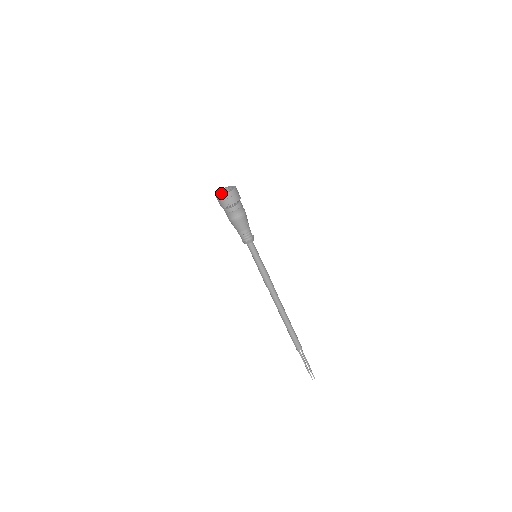
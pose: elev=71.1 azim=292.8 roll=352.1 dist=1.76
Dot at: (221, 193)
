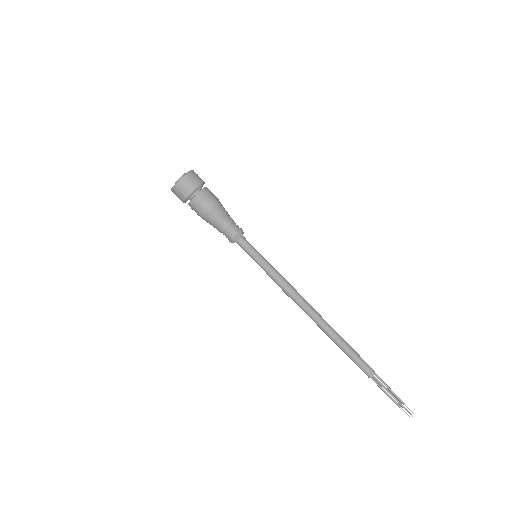
Dot at: occluded
